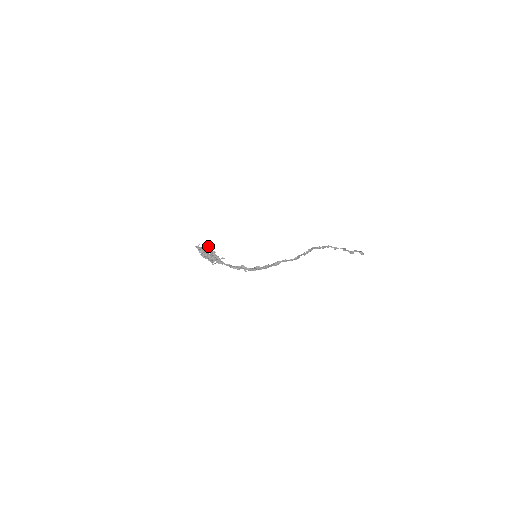
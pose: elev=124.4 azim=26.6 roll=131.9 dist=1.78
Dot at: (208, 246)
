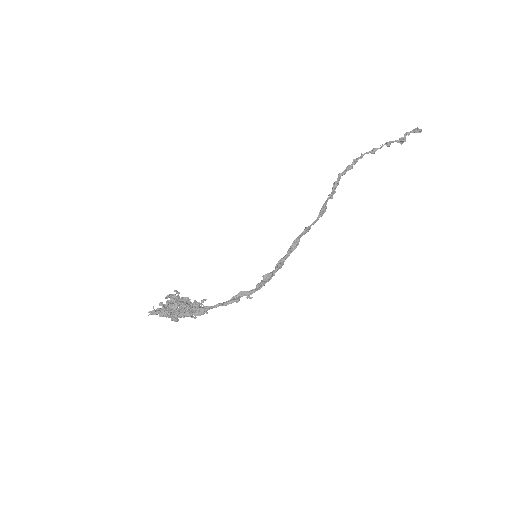
Dot at: (171, 295)
